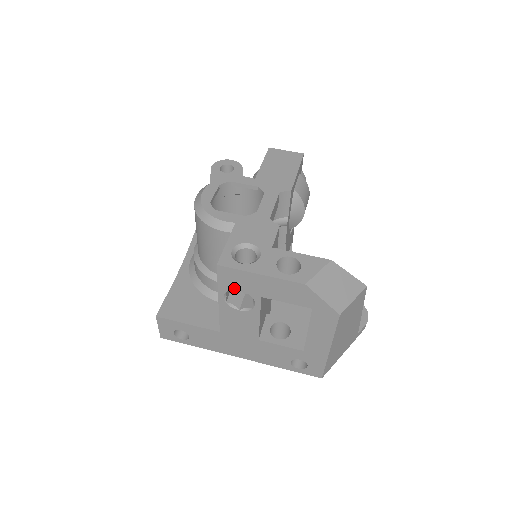
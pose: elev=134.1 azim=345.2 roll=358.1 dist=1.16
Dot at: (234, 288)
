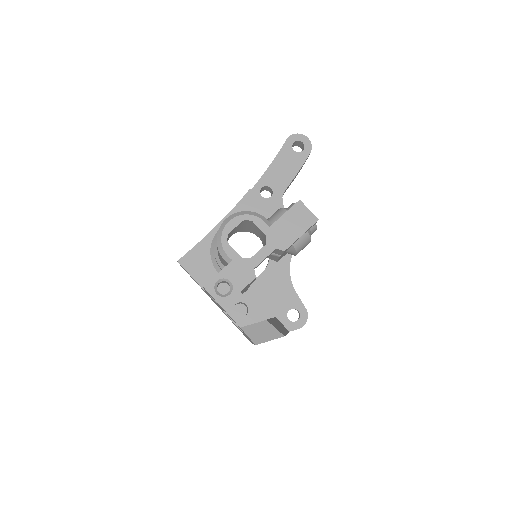
Dot at: occluded
